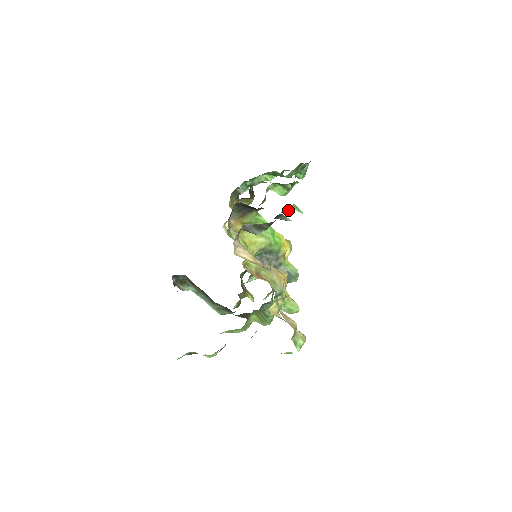
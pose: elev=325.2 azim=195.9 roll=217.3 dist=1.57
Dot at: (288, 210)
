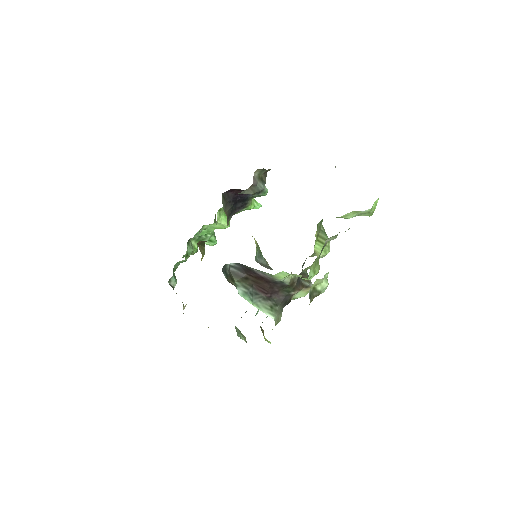
Dot at: (251, 206)
